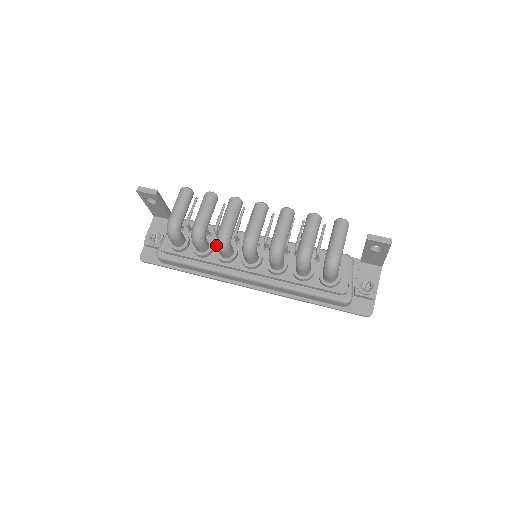
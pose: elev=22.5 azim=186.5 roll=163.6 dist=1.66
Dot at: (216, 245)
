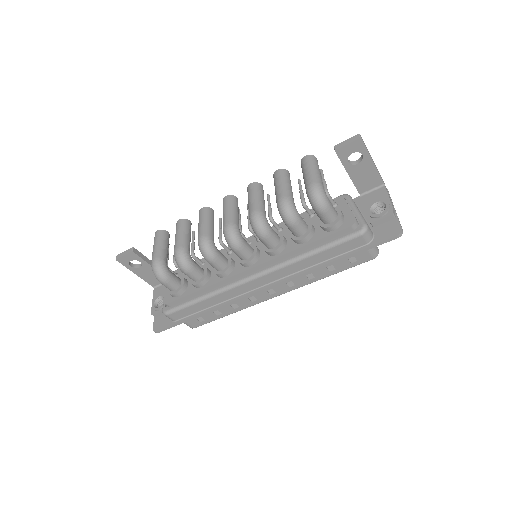
Dot at: occluded
